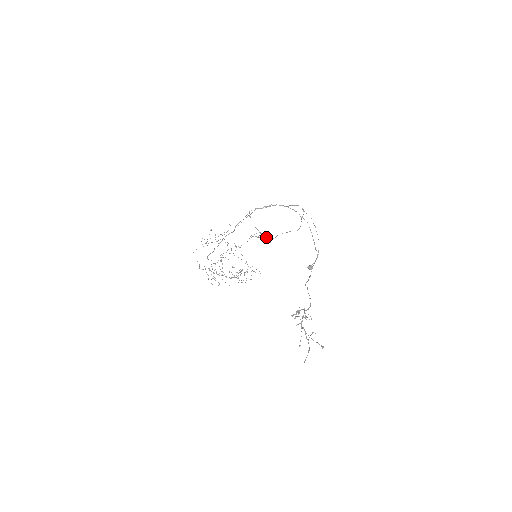
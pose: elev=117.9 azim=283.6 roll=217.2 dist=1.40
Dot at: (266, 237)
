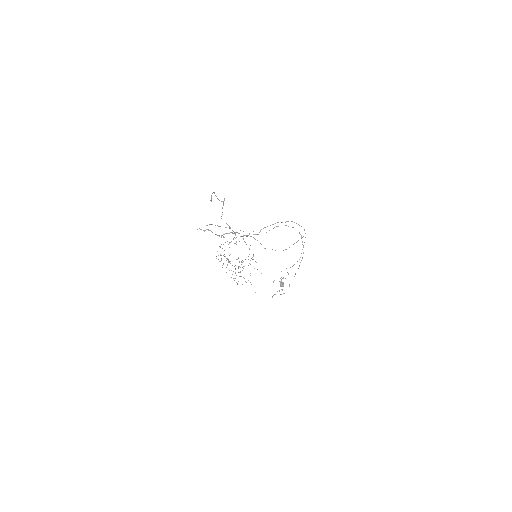
Dot at: occluded
